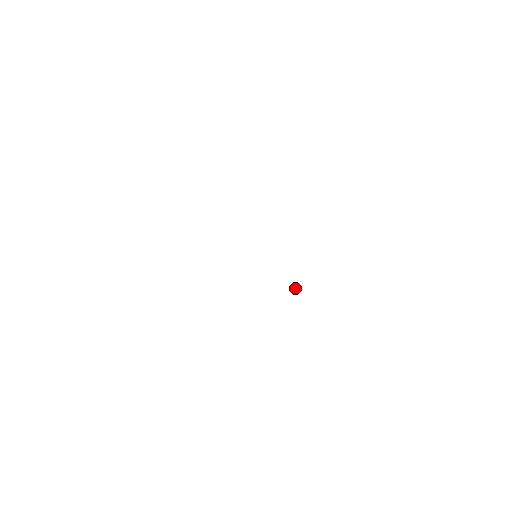
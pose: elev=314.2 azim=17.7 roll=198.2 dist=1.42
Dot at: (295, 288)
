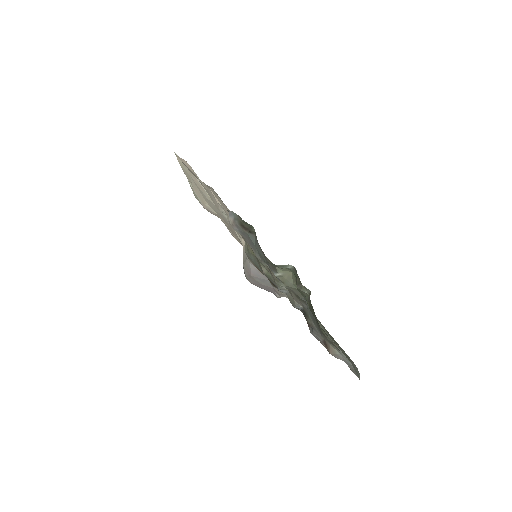
Dot at: occluded
